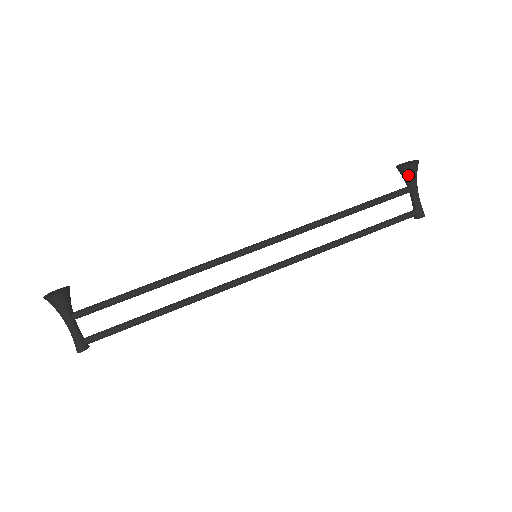
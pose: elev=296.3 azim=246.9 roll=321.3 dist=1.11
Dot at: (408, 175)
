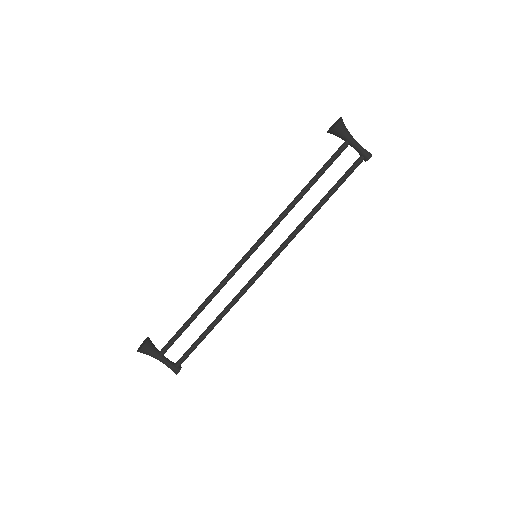
Dot at: (339, 134)
